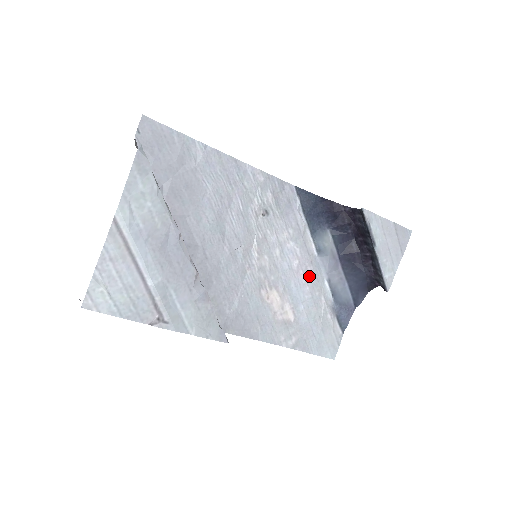
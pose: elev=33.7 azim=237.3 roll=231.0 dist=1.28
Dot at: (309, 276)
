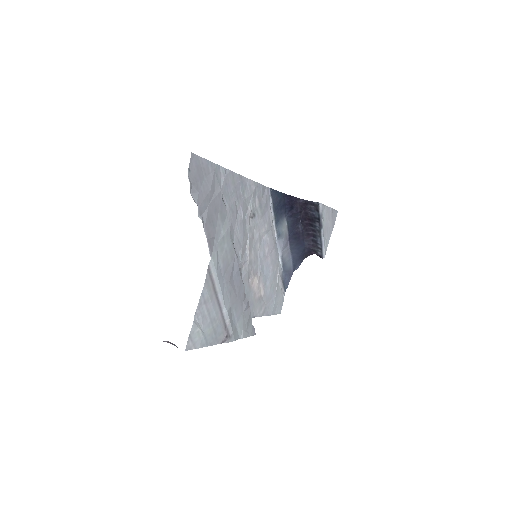
Dot at: (272, 257)
